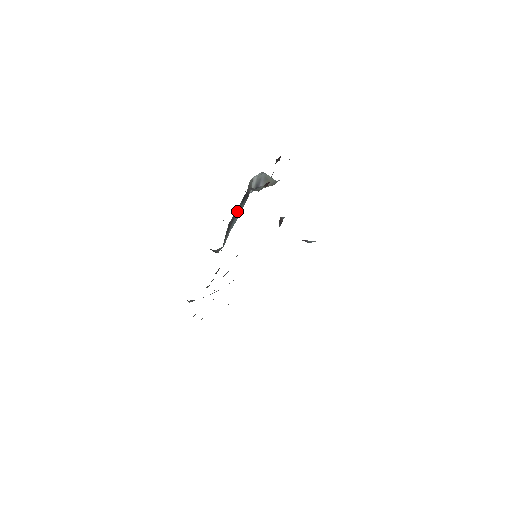
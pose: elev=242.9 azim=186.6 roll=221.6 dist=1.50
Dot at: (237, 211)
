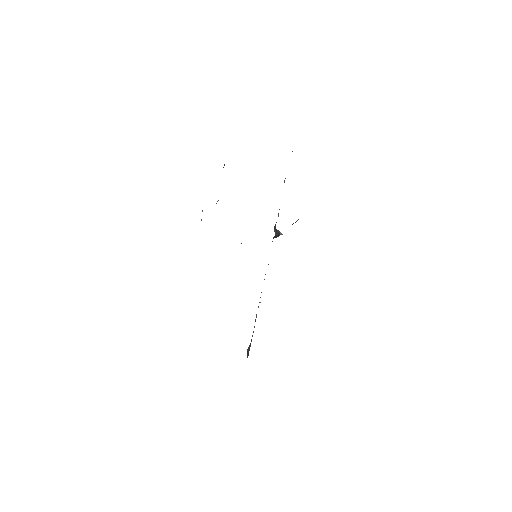
Dot at: occluded
